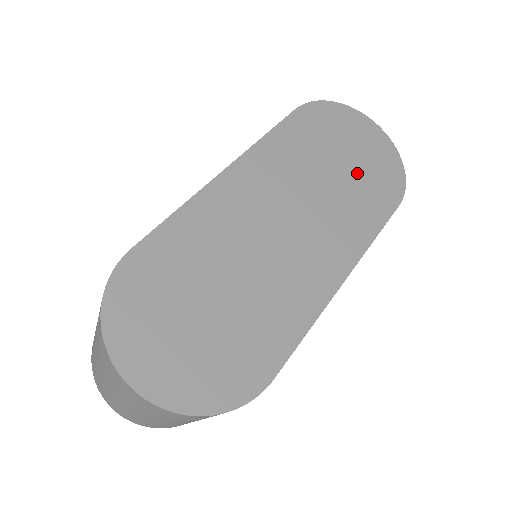
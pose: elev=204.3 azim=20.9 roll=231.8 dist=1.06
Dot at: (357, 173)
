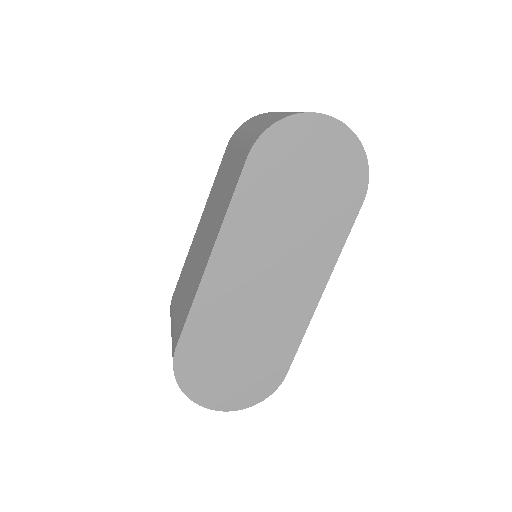
Dot at: (320, 192)
